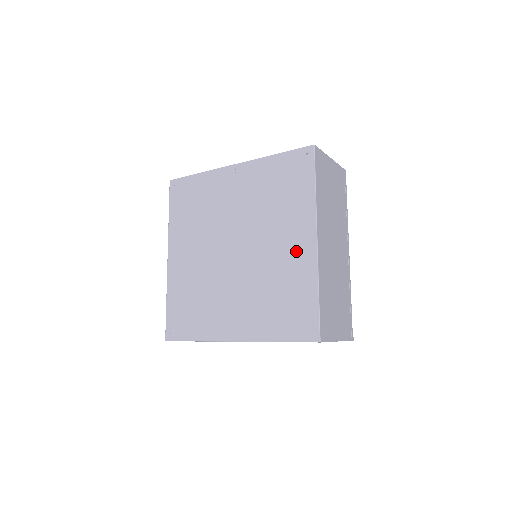
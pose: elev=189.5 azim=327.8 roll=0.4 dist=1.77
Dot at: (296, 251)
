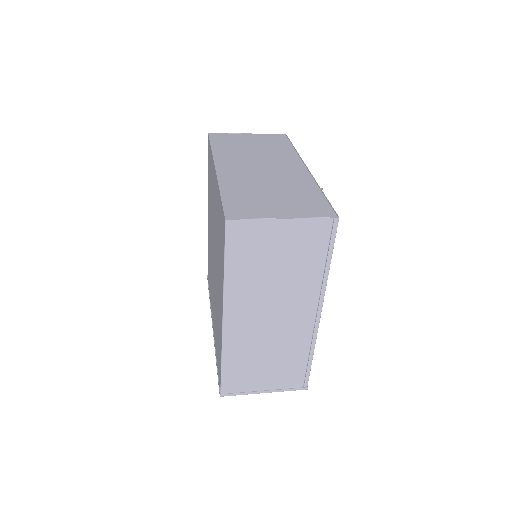
Dot at: (219, 311)
